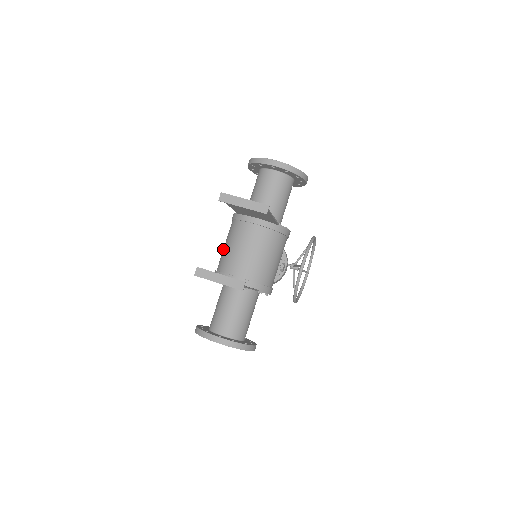
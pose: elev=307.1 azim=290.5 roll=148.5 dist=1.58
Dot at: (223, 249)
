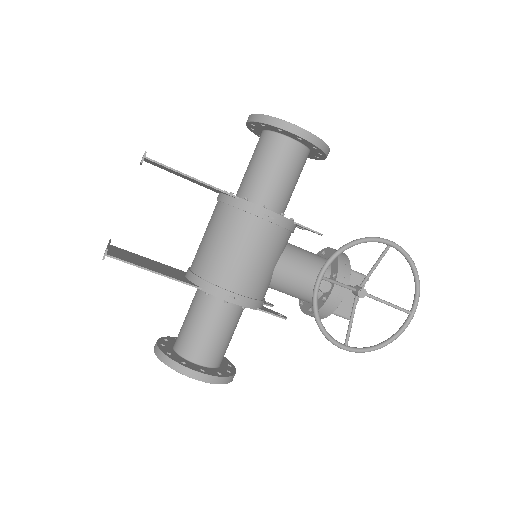
Dot at: occluded
